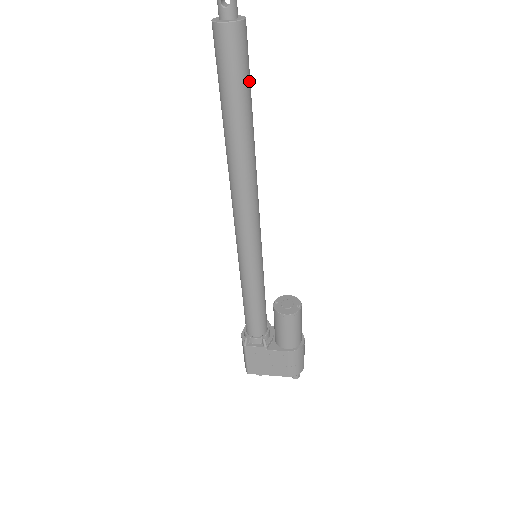
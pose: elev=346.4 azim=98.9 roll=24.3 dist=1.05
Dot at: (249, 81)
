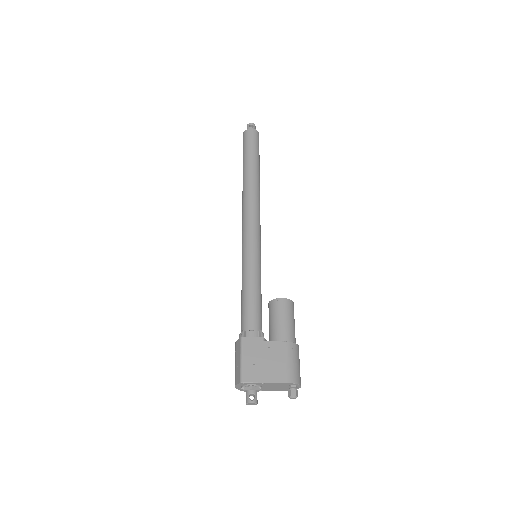
Dot at: (259, 155)
